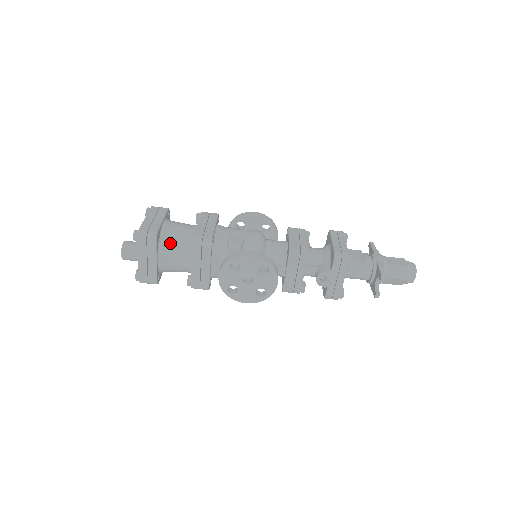
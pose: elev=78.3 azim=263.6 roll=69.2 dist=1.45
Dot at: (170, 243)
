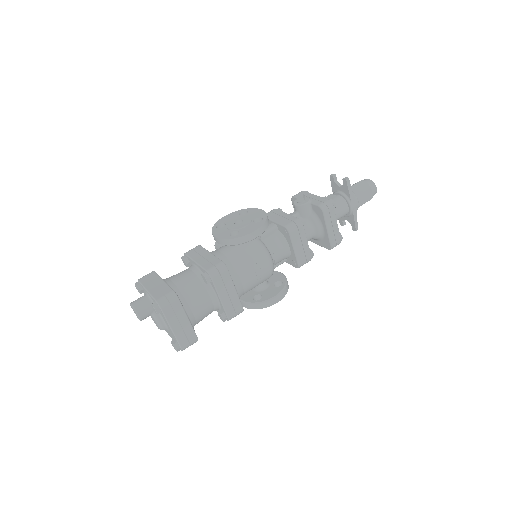
Dot at: occluded
